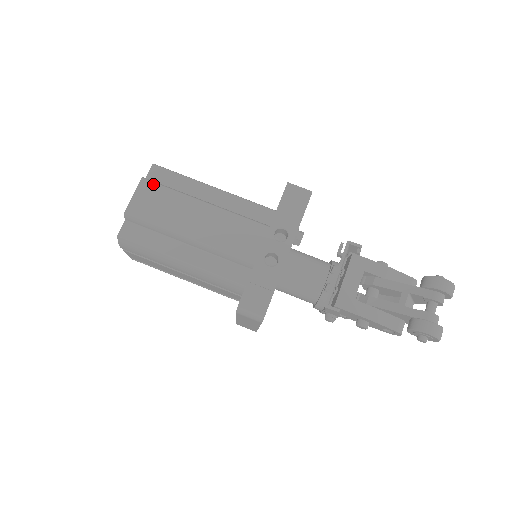
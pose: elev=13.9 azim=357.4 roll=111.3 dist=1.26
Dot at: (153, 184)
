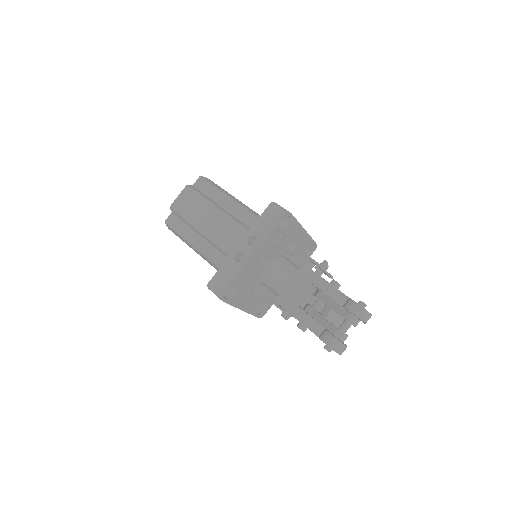
Dot at: (192, 190)
